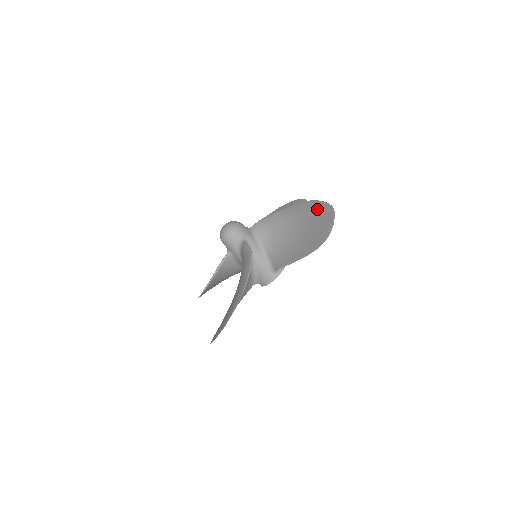
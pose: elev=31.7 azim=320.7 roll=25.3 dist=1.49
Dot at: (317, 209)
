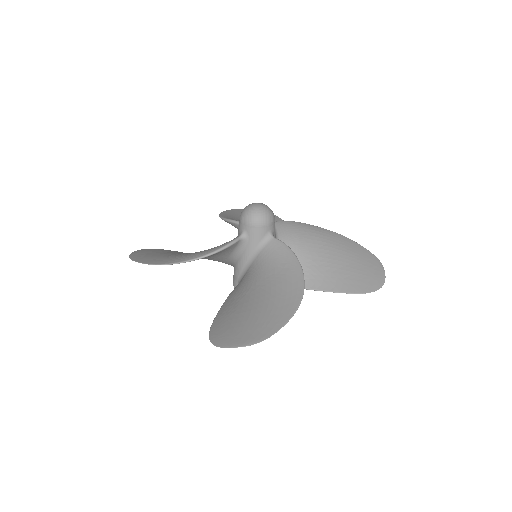
Dot at: (357, 250)
